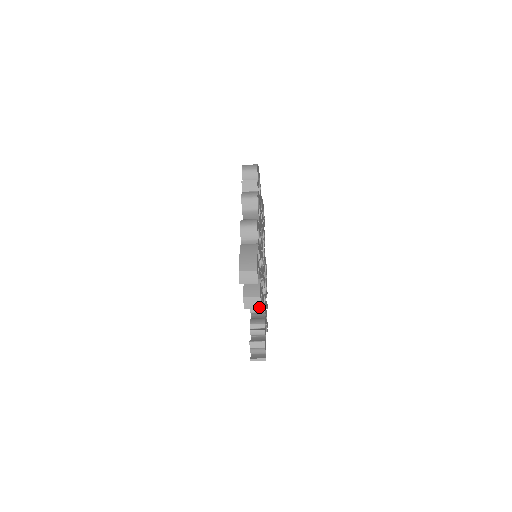
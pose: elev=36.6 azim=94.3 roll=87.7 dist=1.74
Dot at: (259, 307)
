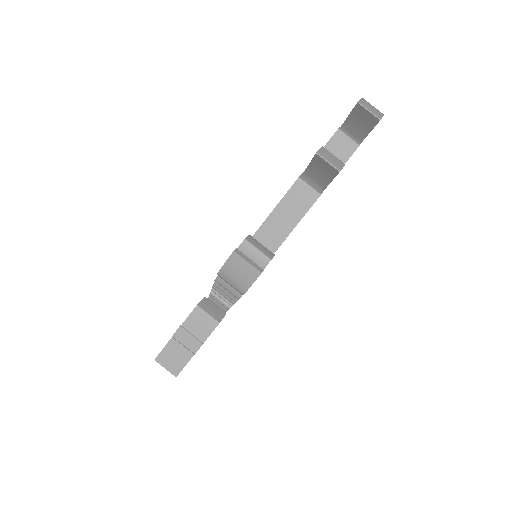
Dot at: (338, 168)
